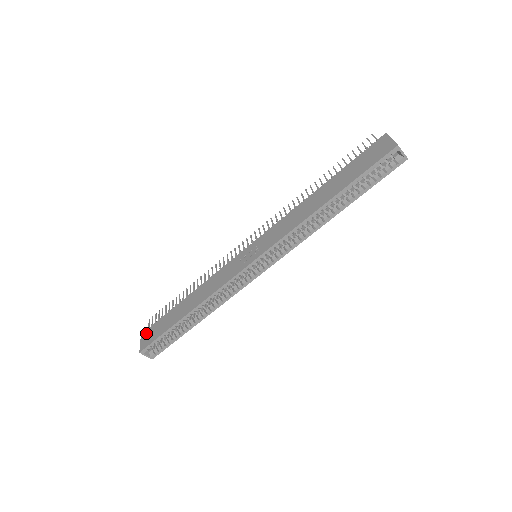
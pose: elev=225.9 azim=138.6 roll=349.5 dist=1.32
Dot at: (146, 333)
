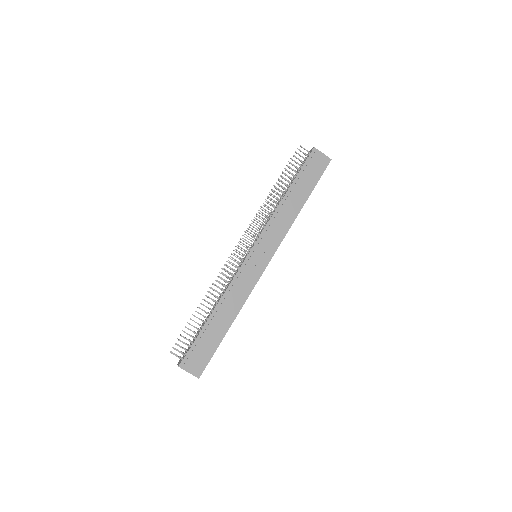
Dot at: (189, 363)
